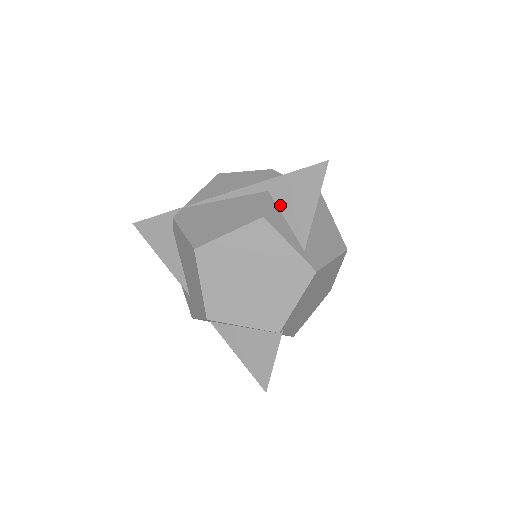
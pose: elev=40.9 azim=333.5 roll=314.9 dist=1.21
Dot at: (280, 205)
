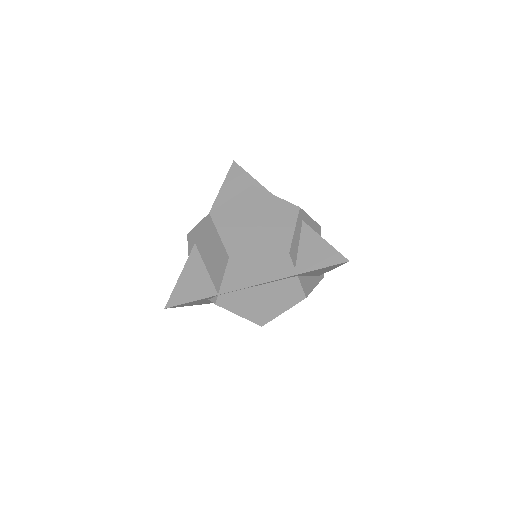
Dot at: (306, 275)
